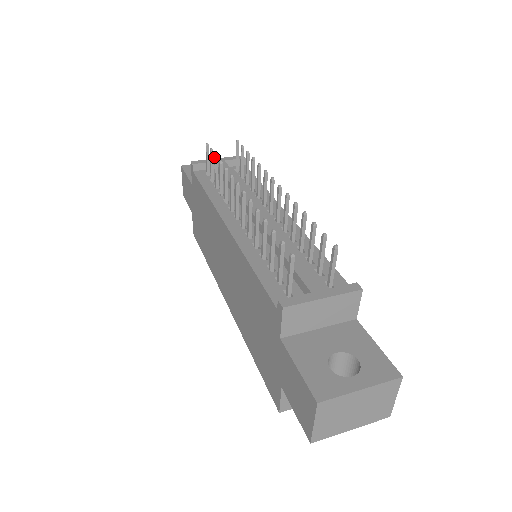
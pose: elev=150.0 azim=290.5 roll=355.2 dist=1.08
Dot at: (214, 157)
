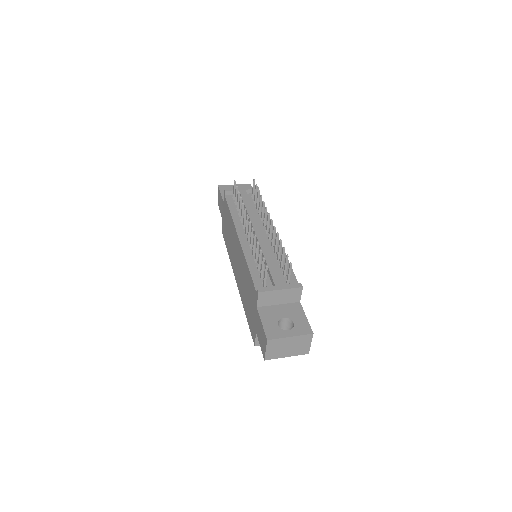
Dot at: occluded
